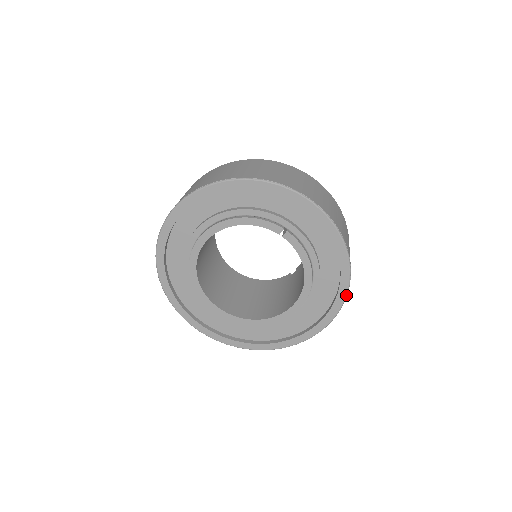
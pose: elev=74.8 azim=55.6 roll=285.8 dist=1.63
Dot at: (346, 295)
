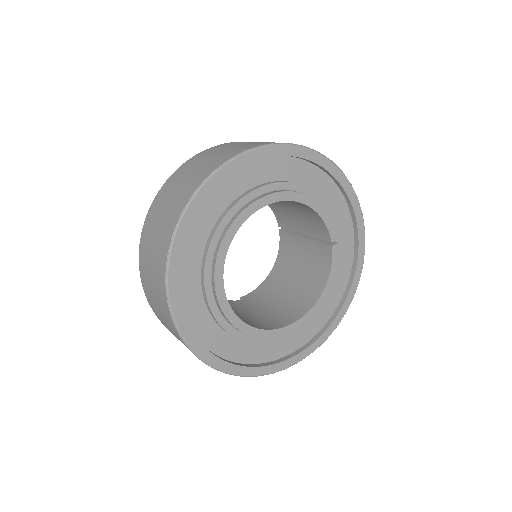
Dot at: occluded
